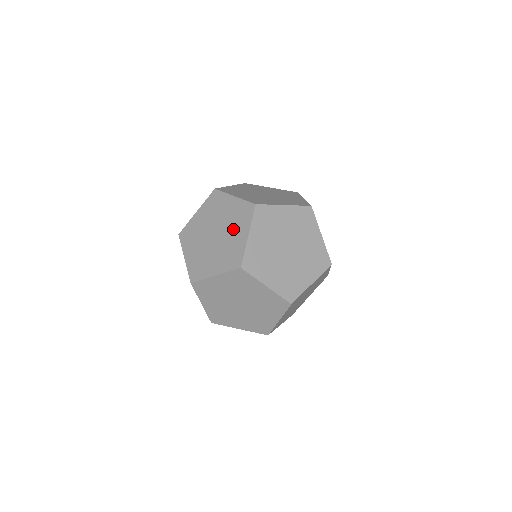
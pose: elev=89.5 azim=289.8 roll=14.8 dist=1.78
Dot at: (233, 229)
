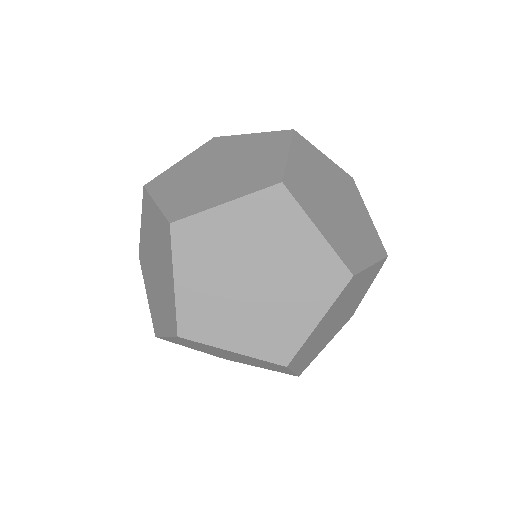
Dot at: (280, 244)
